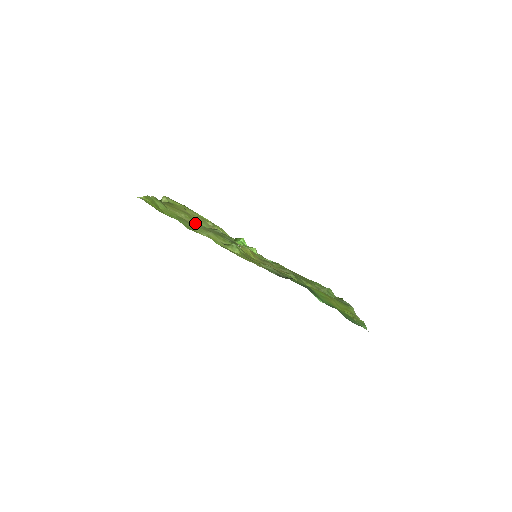
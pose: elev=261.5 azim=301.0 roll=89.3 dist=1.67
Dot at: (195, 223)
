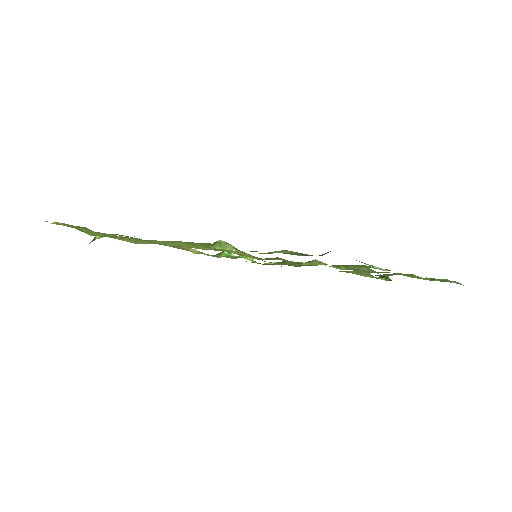
Dot at: (152, 243)
